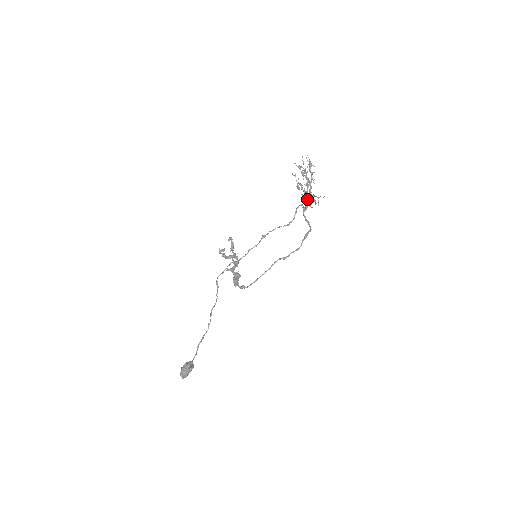
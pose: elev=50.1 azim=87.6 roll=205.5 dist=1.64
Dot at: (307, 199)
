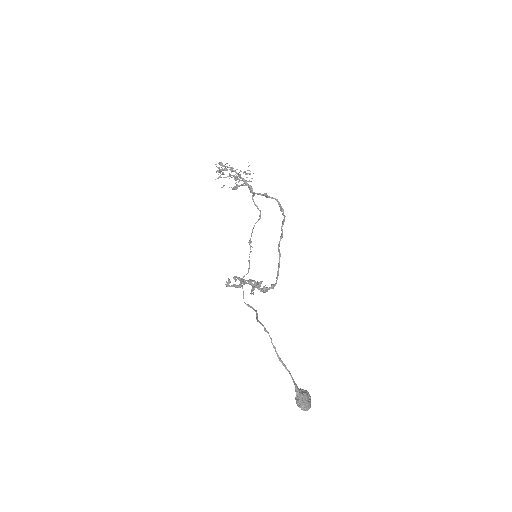
Dot at: (243, 181)
